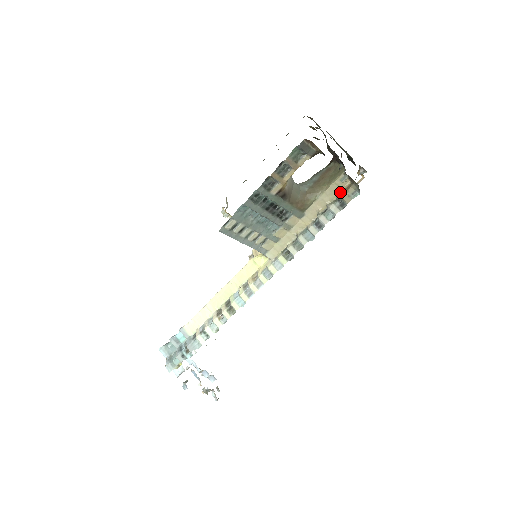
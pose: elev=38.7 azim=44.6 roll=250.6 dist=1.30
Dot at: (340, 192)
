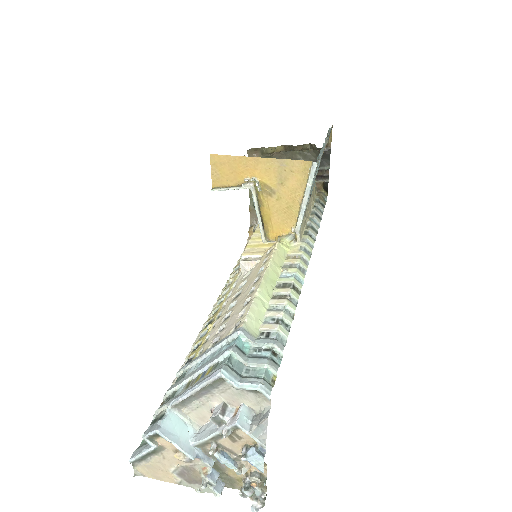
Dot at: (317, 196)
